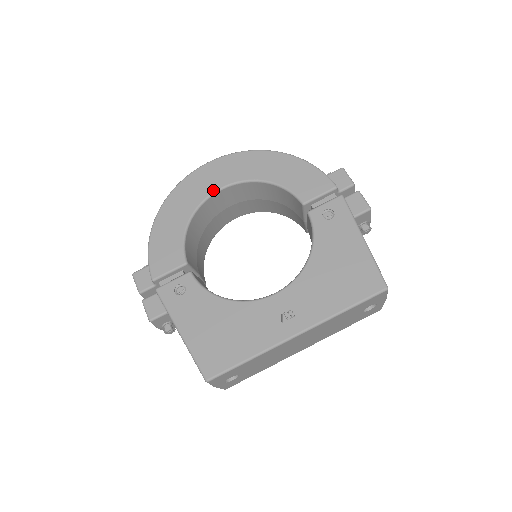
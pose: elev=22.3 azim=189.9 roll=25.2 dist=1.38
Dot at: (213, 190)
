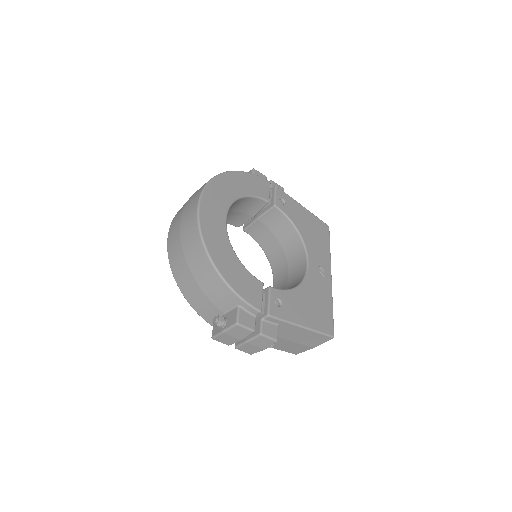
Dot at: (225, 221)
